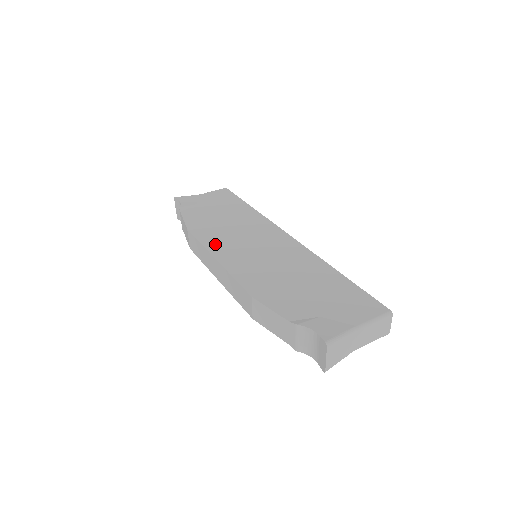
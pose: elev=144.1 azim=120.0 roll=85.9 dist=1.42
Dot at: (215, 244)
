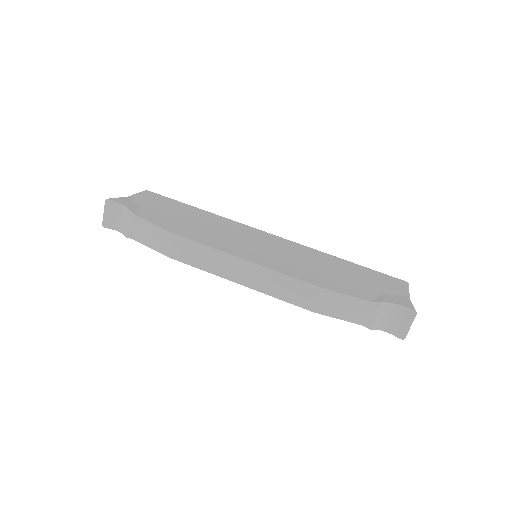
Dot at: (224, 246)
